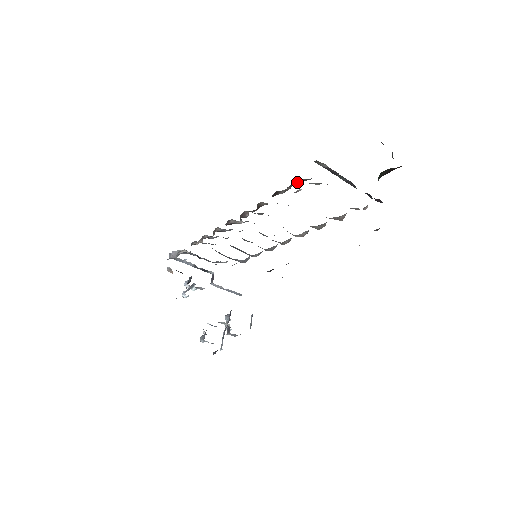
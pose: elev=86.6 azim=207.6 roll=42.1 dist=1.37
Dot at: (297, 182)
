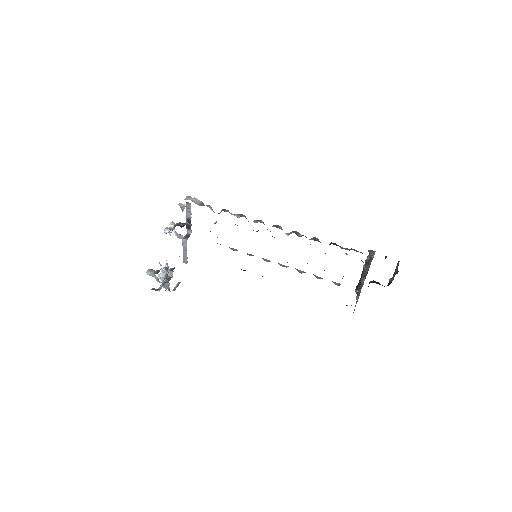
Dot at: (362, 253)
